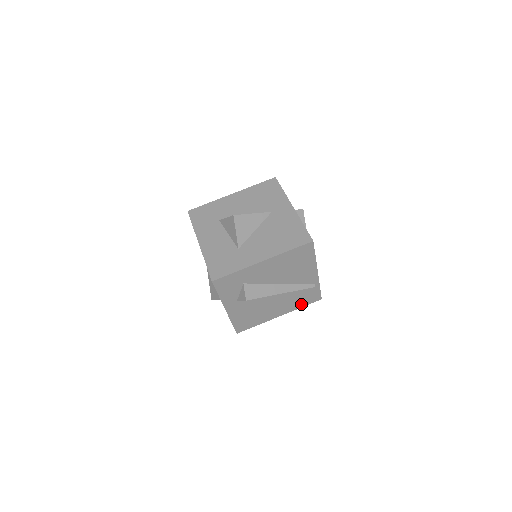
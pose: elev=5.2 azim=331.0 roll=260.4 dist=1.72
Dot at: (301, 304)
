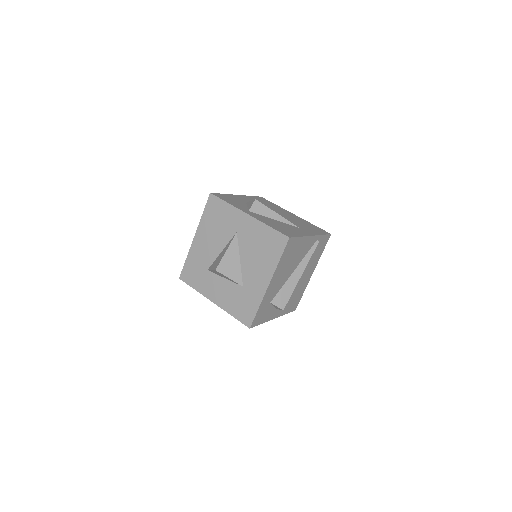
Dot at: (320, 253)
